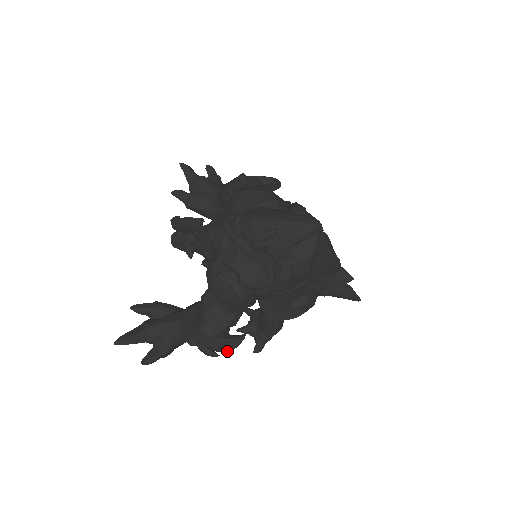
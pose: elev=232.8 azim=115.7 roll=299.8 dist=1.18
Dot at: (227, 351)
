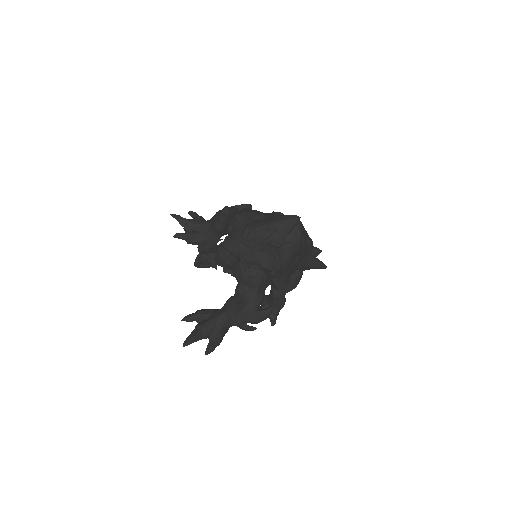
Dot at: occluded
